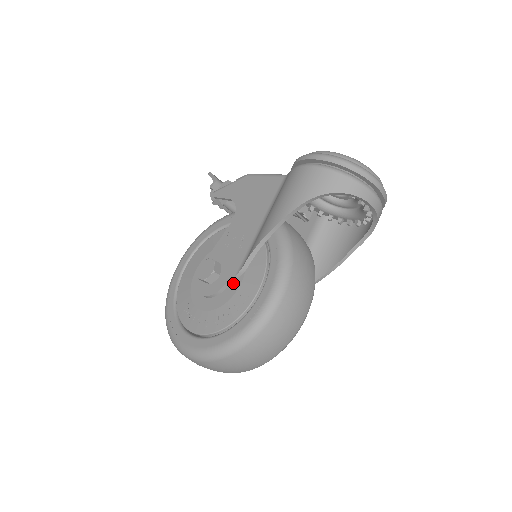
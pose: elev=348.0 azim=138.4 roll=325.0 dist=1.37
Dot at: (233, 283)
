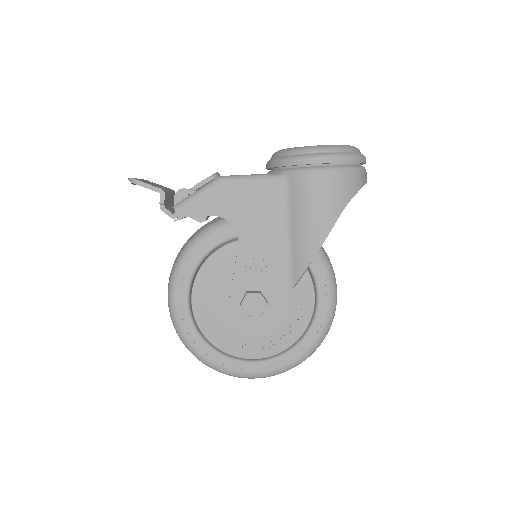
Dot at: (281, 301)
